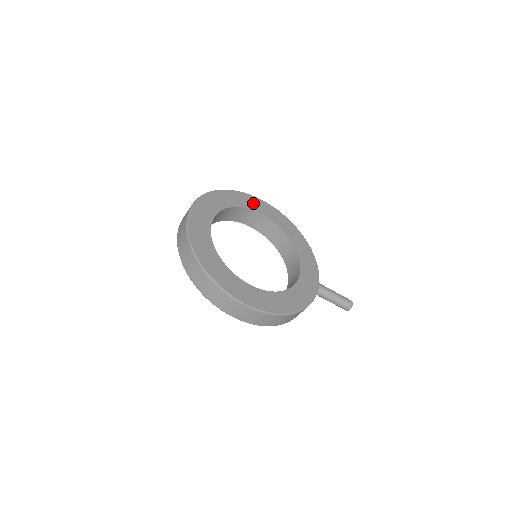
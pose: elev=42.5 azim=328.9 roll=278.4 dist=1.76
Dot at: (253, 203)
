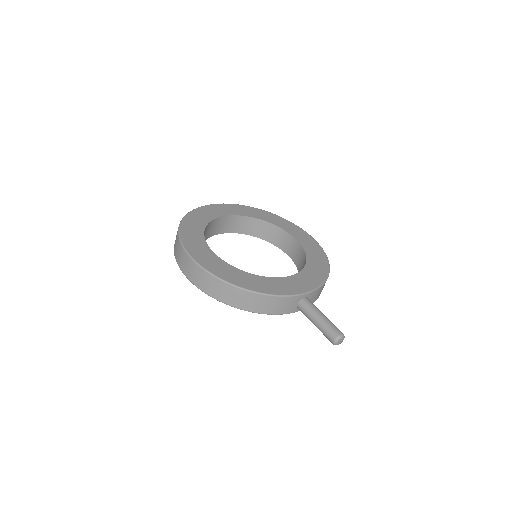
Dot at: (292, 229)
